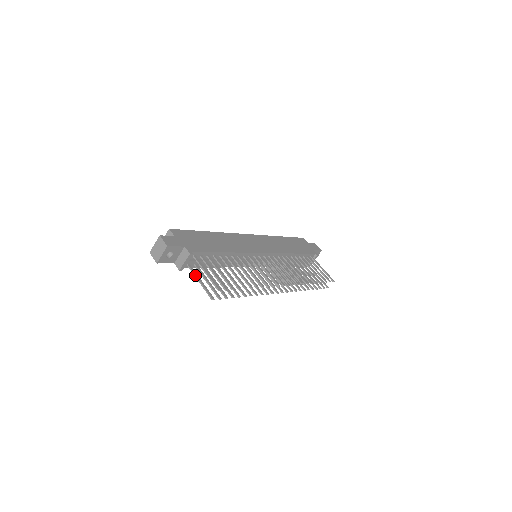
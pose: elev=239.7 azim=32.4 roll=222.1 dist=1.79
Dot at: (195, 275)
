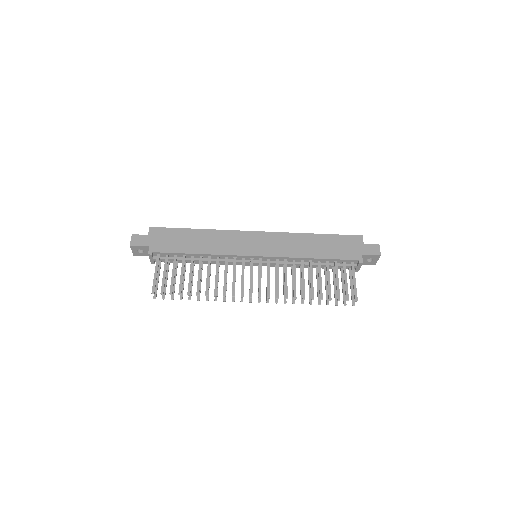
Dot at: occluded
